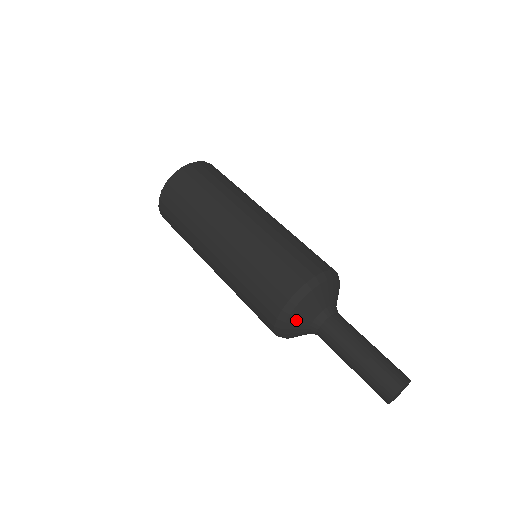
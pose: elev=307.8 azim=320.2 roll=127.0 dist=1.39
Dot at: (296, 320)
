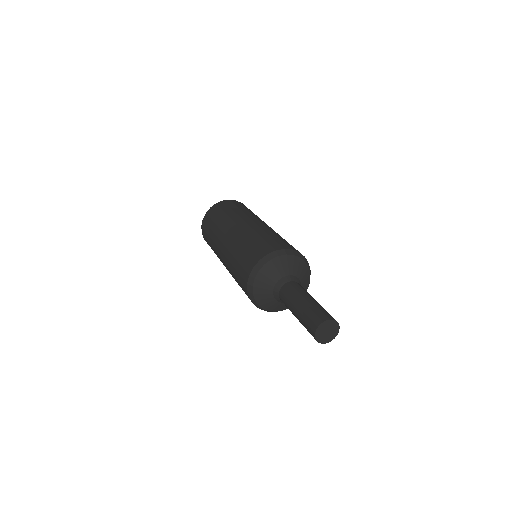
Dot at: (278, 264)
